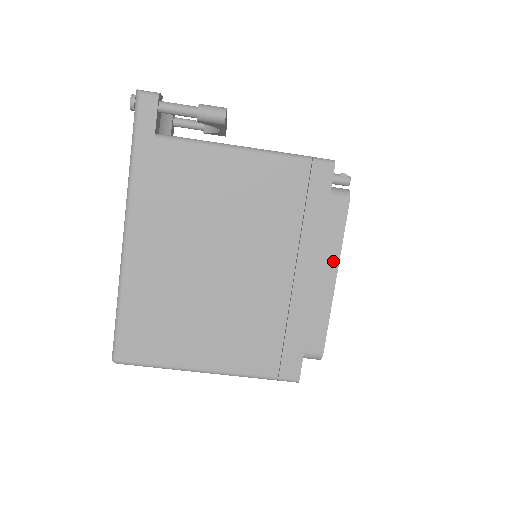
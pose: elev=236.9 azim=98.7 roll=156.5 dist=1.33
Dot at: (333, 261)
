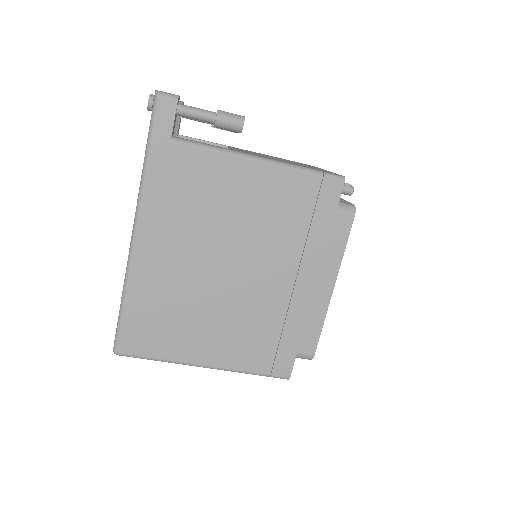
Dot at: (333, 272)
